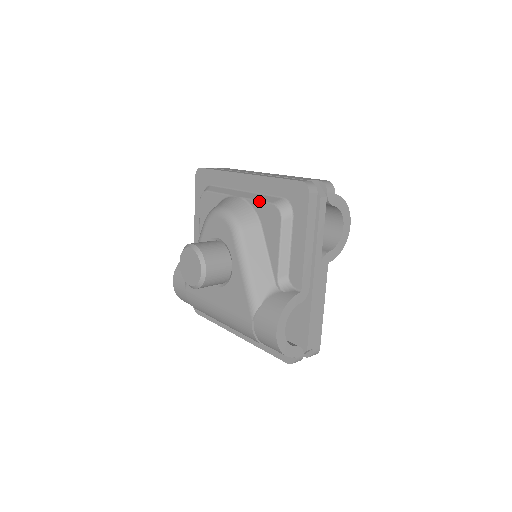
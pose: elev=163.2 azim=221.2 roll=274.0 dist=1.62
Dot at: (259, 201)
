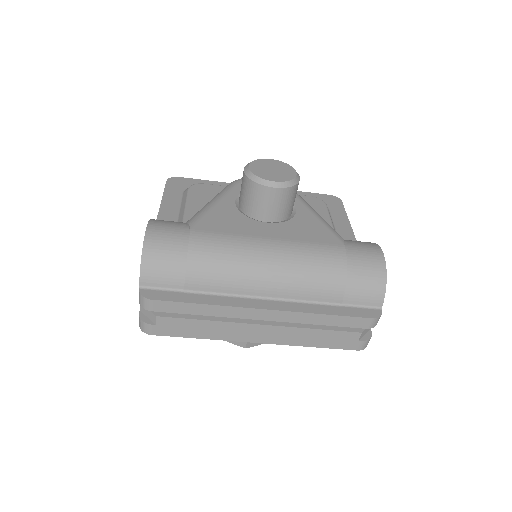
Dot at: occluded
